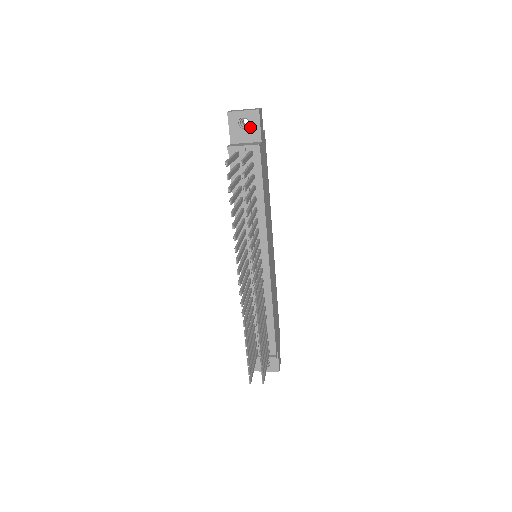
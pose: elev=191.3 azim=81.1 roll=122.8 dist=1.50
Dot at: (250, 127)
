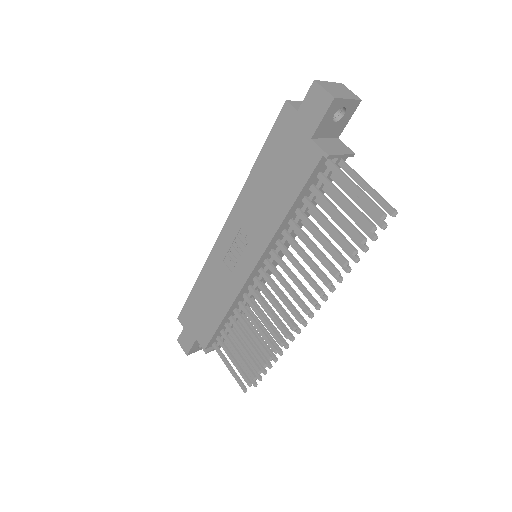
Dot at: (341, 120)
